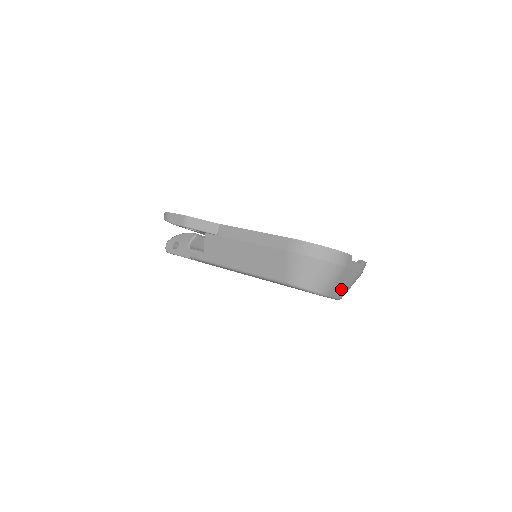
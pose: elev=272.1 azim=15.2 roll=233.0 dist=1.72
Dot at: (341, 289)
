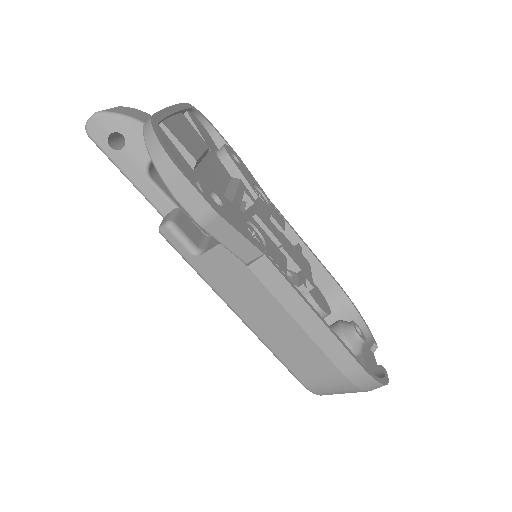
Dot at: occluded
